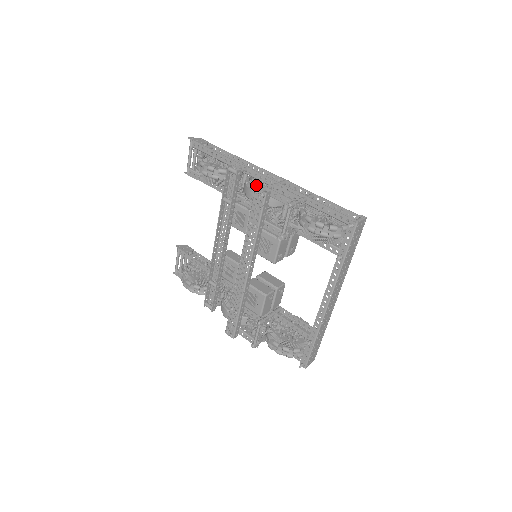
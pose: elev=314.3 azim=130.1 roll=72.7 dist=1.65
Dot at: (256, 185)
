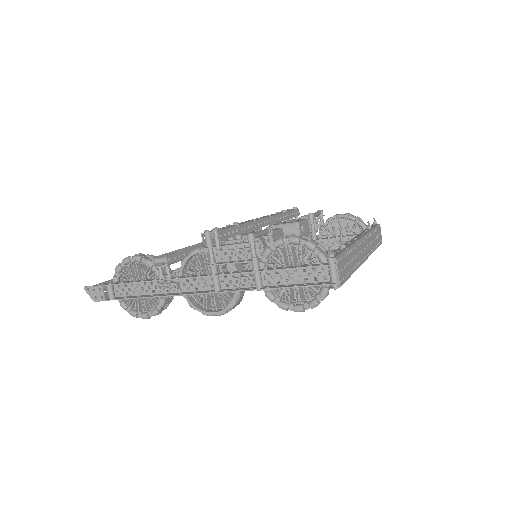
Dot at: occluded
